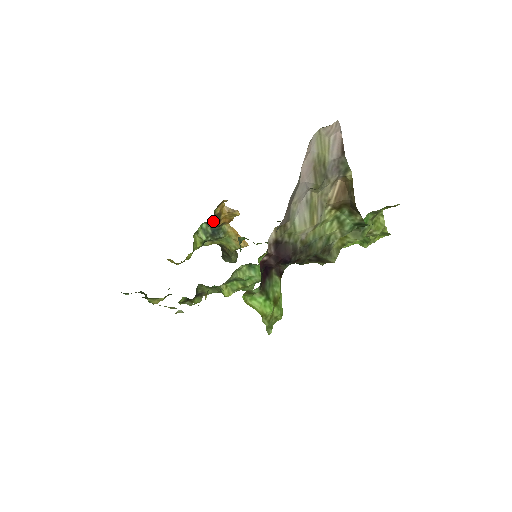
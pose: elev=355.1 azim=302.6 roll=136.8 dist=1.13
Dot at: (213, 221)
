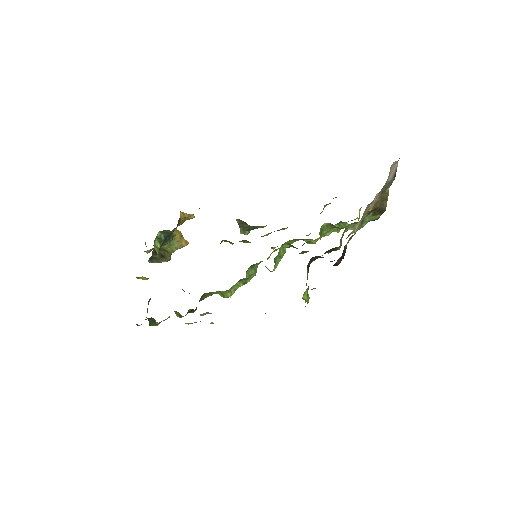
Dot at: occluded
